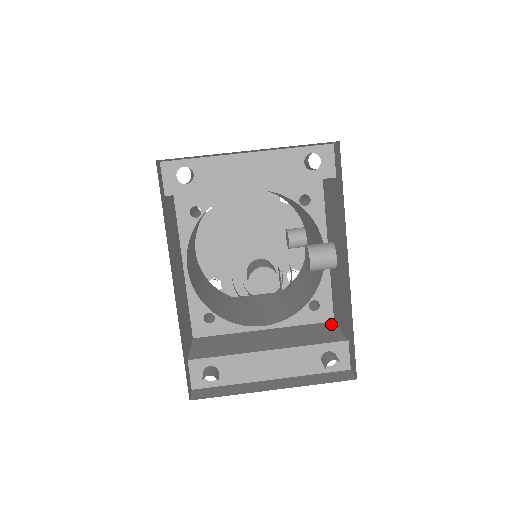
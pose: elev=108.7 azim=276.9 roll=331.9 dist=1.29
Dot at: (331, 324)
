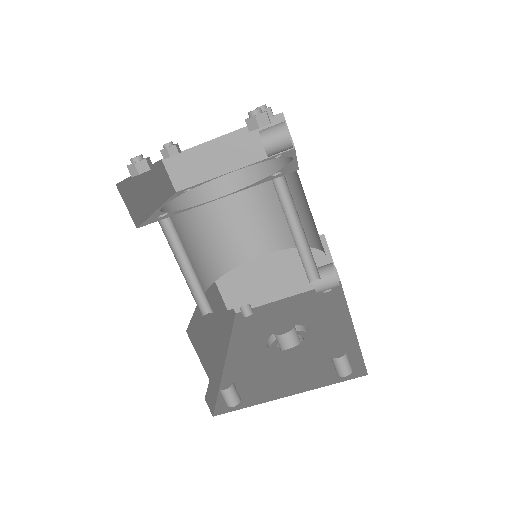
Dot at: (322, 242)
